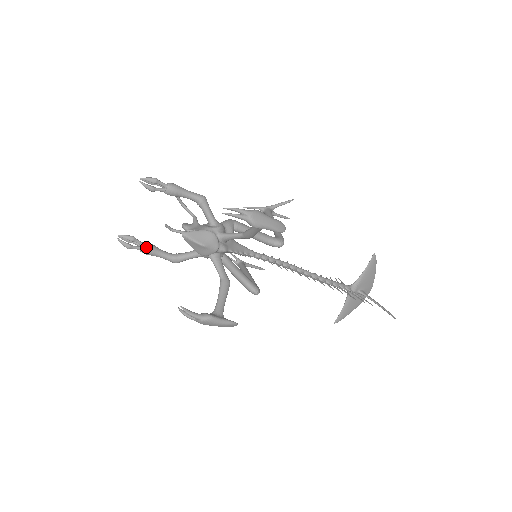
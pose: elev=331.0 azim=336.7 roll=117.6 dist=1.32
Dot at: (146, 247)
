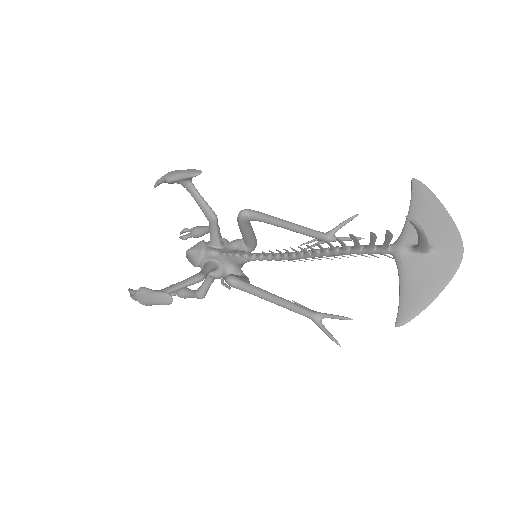
Dot at: occluded
